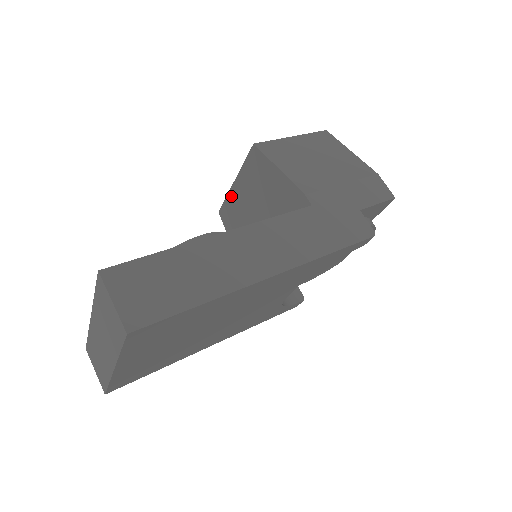
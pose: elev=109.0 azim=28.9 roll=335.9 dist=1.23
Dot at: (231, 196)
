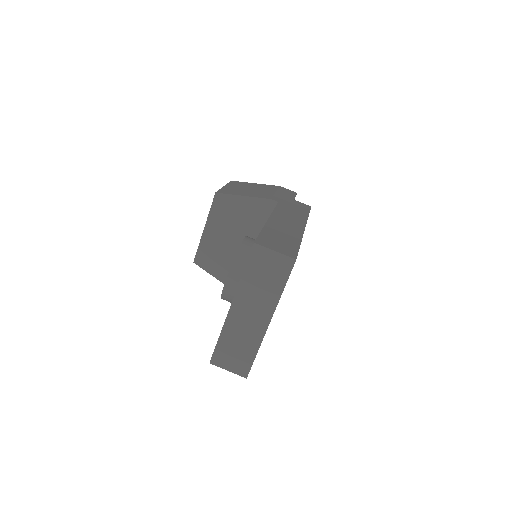
Dot at: (204, 241)
